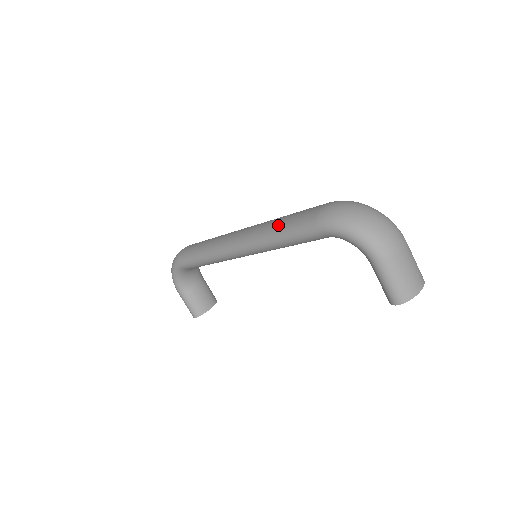
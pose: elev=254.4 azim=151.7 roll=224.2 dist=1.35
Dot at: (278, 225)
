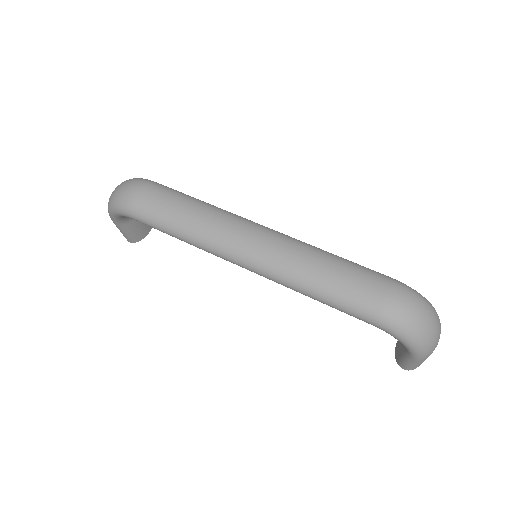
Dot at: (319, 284)
